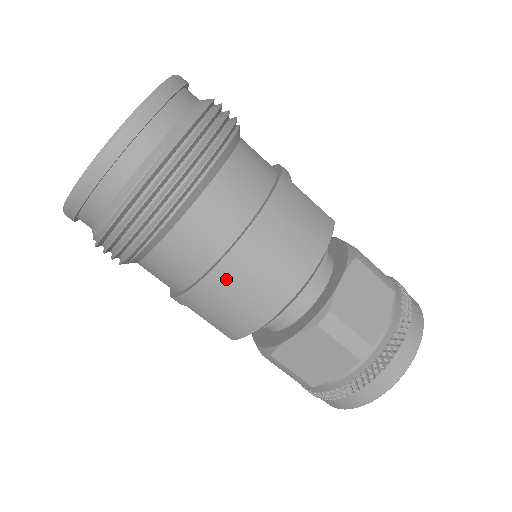
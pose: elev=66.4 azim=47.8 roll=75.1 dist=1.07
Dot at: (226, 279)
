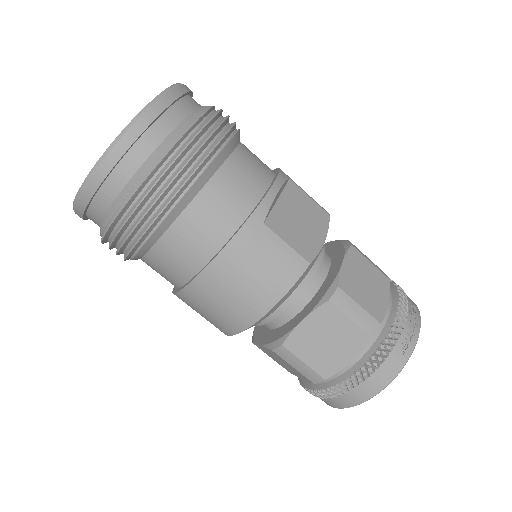
Dot at: (189, 301)
